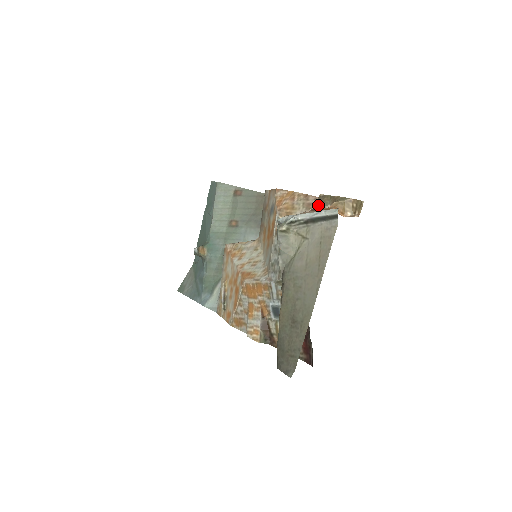
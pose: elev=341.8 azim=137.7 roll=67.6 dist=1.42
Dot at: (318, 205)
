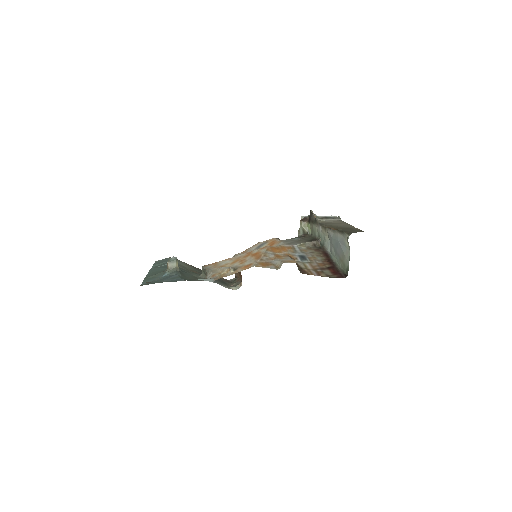
Dot at: occluded
